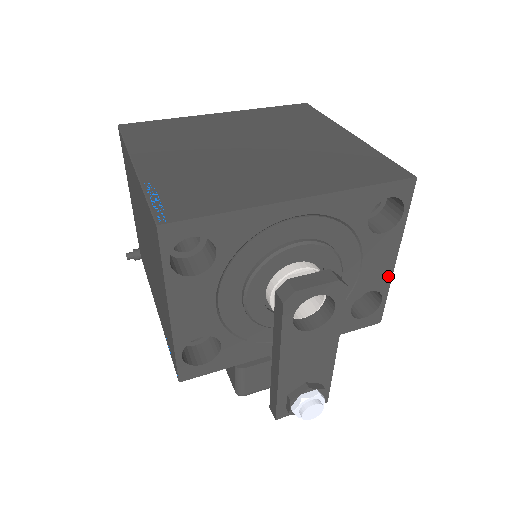
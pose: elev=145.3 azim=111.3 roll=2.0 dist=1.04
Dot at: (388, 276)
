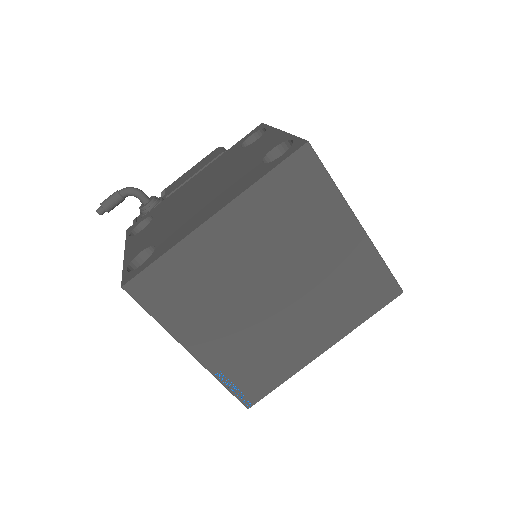
Dot at: occluded
